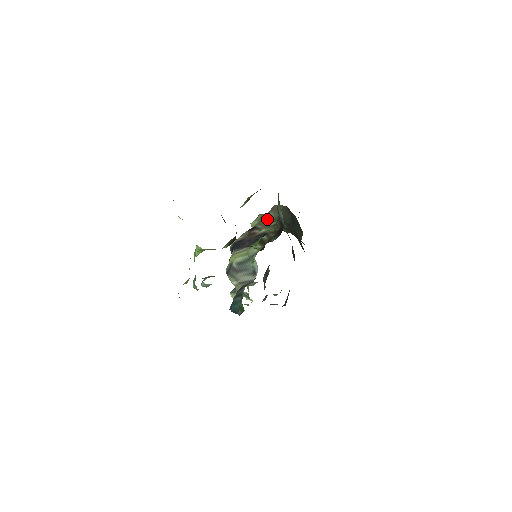
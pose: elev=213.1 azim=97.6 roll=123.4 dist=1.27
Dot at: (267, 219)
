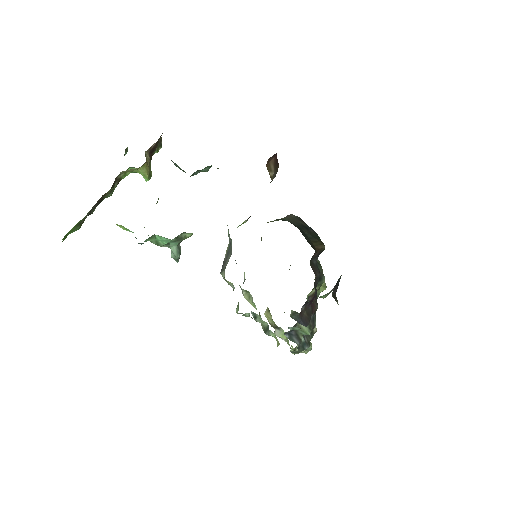
Dot at: occluded
